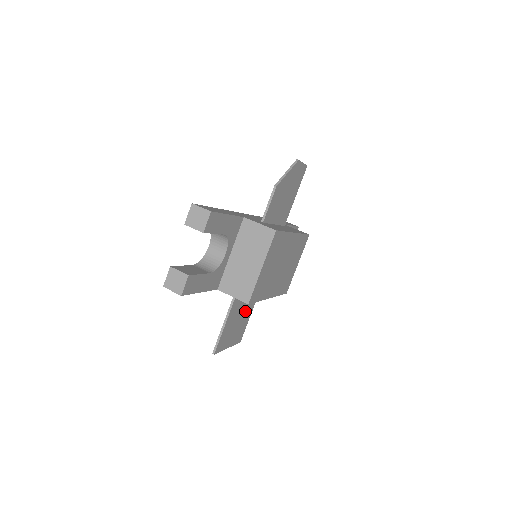
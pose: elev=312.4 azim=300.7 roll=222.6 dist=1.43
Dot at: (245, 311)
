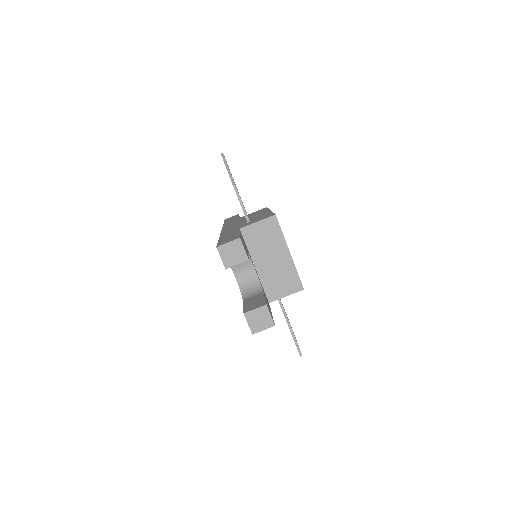
Dot at: occluded
